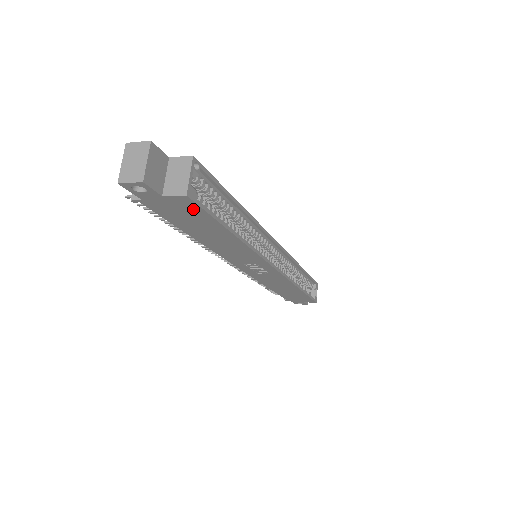
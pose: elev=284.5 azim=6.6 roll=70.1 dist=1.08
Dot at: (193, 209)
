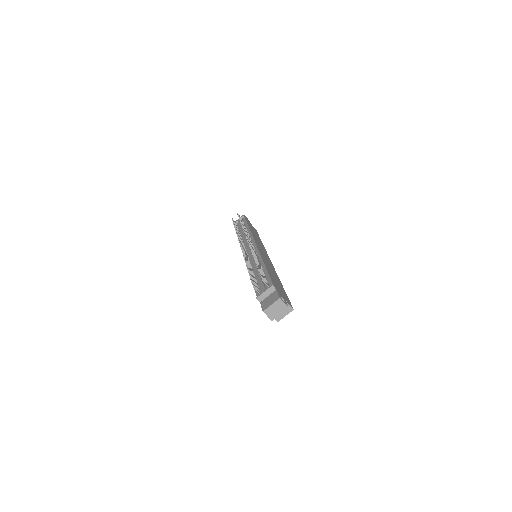
Dot at: occluded
